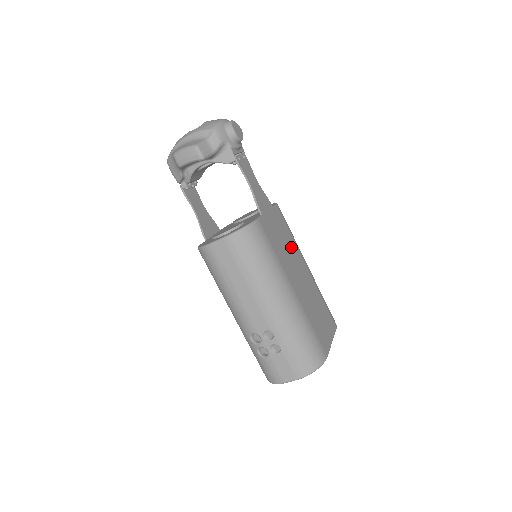
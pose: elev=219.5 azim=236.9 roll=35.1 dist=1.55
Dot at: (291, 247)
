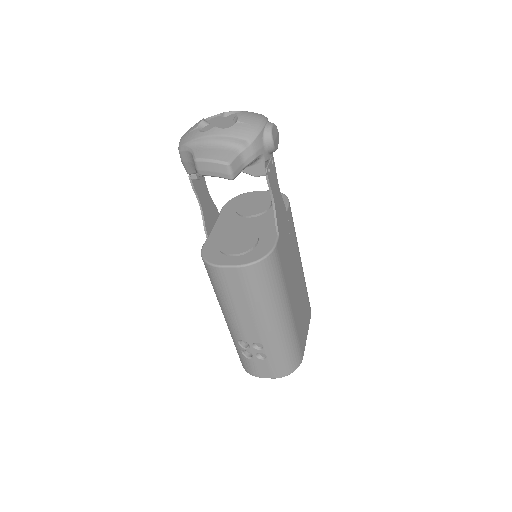
Dot at: (294, 252)
